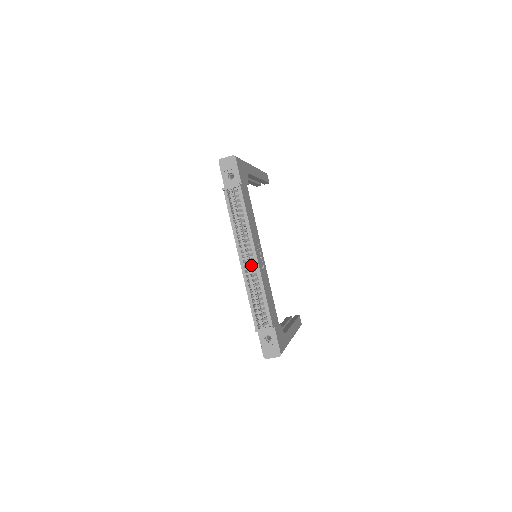
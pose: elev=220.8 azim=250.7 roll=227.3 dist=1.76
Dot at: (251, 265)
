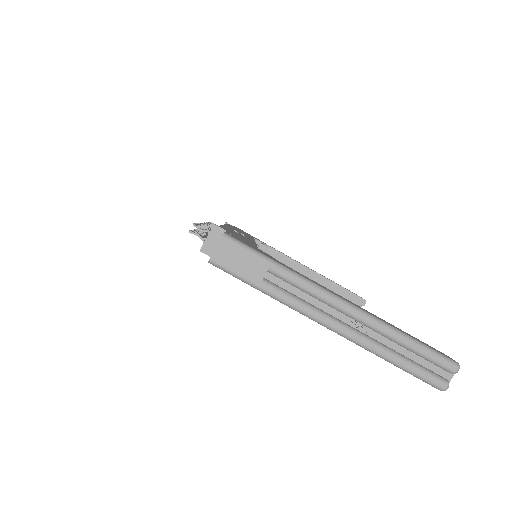
Dot at: occluded
